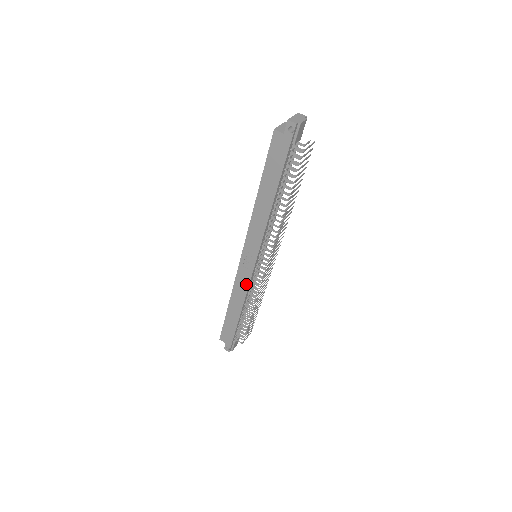
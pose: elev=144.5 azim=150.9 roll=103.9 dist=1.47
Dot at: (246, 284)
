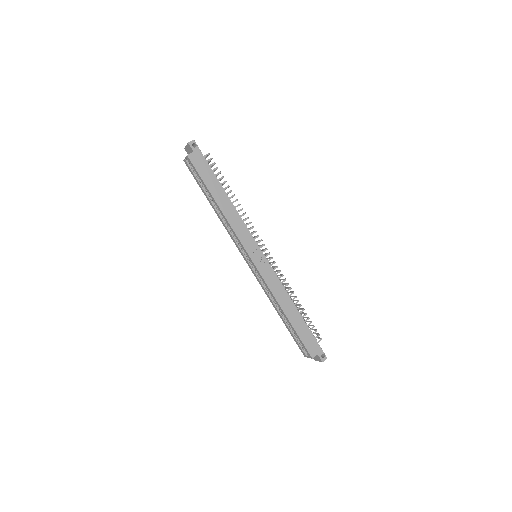
Dot at: (274, 277)
